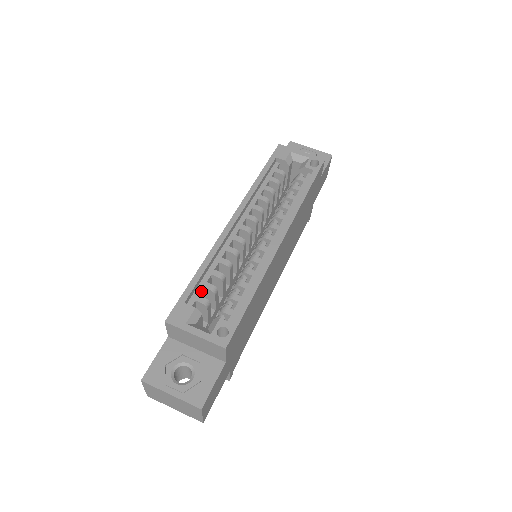
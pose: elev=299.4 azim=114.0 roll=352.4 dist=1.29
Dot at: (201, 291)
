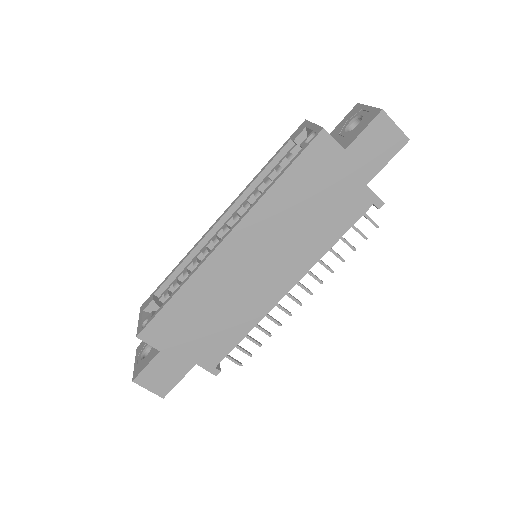
Dot at: (172, 286)
